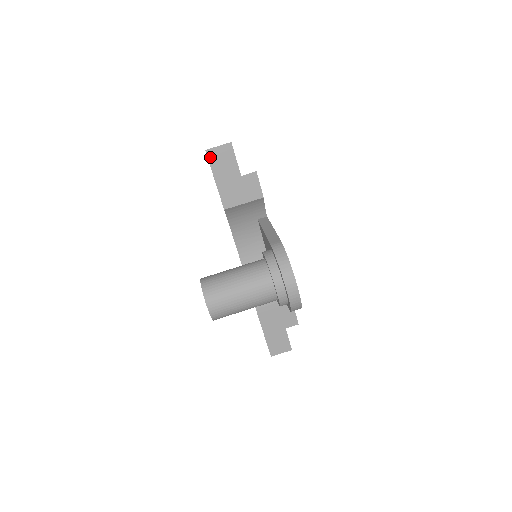
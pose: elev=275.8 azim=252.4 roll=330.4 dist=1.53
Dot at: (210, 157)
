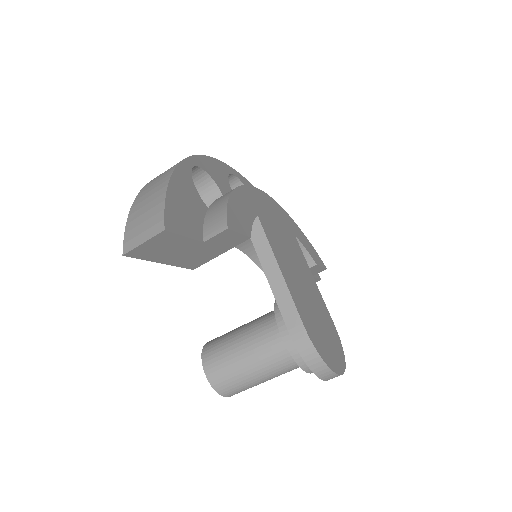
Dot at: (137, 255)
